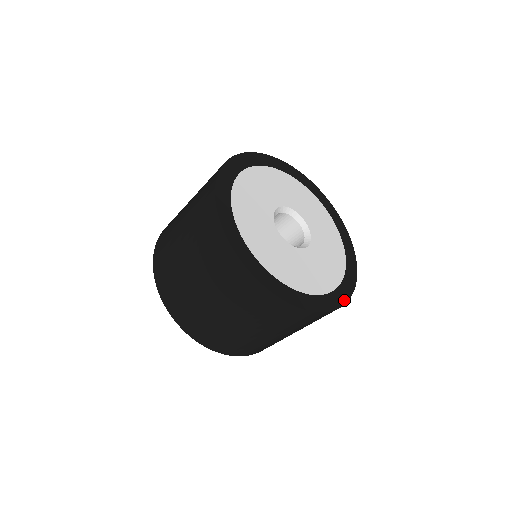
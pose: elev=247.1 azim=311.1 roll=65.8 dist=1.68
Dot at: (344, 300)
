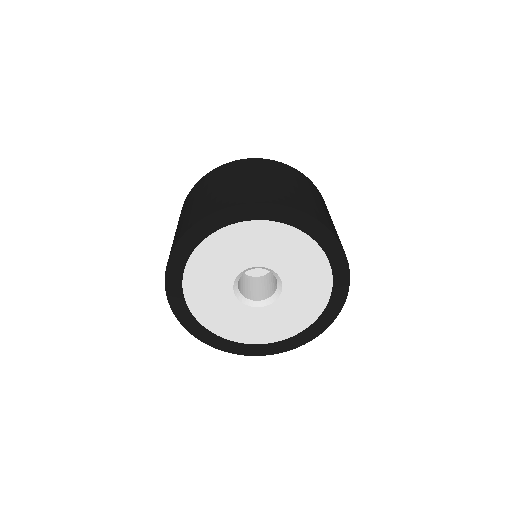
Dot at: (324, 327)
